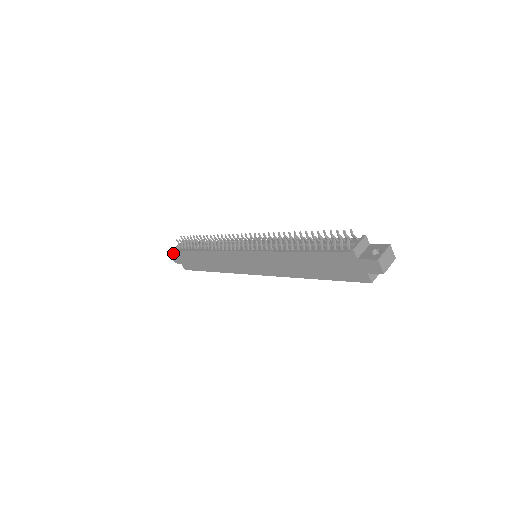
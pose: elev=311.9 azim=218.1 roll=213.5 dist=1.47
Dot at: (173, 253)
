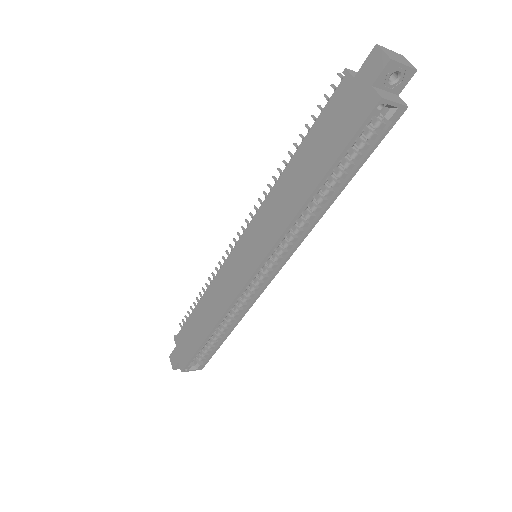
Dot at: occluded
